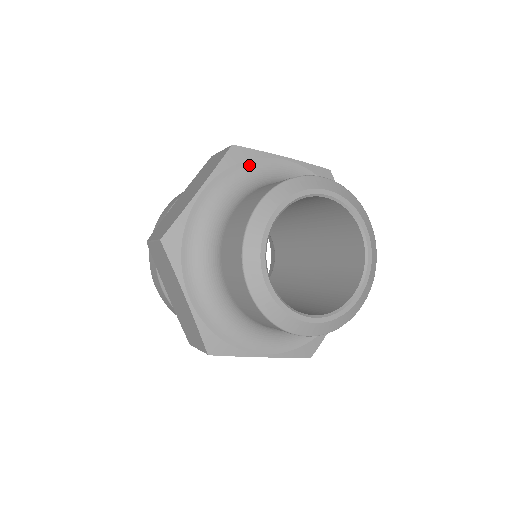
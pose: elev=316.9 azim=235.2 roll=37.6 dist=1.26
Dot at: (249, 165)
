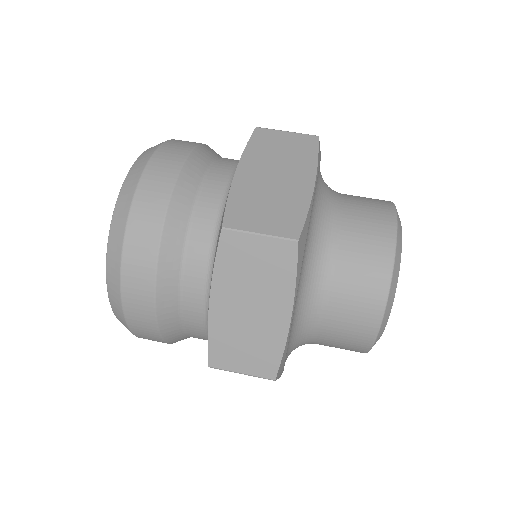
Dot at: occluded
